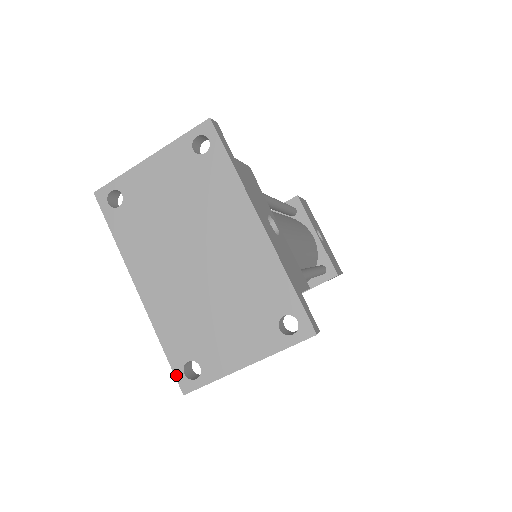
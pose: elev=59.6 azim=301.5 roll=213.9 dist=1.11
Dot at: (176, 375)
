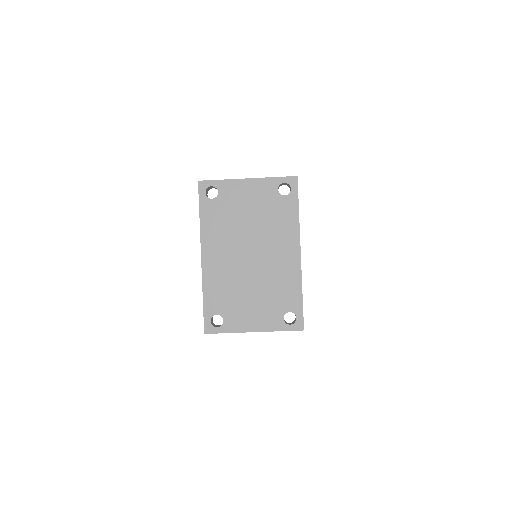
Dot at: (205, 320)
